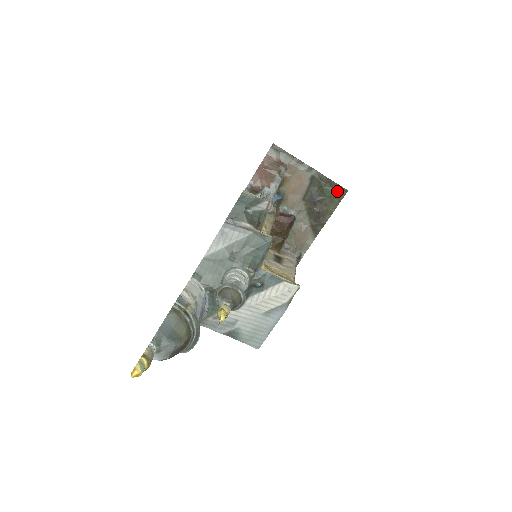
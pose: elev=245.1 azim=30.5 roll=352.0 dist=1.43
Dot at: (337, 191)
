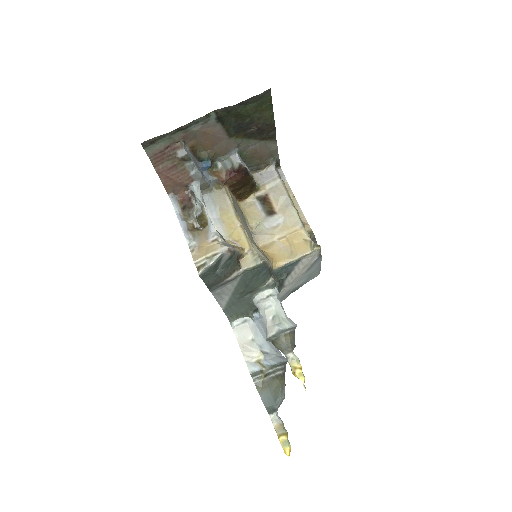
Dot at: (258, 100)
